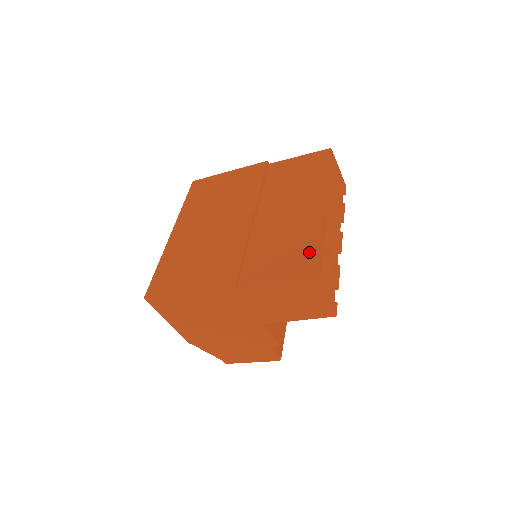
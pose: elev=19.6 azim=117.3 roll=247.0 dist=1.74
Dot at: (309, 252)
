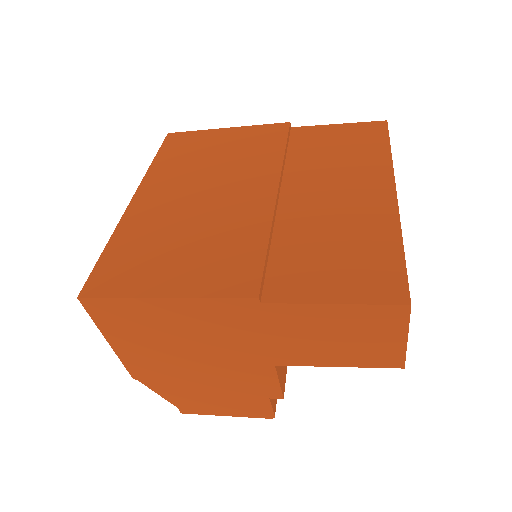
Dot at: (388, 259)
